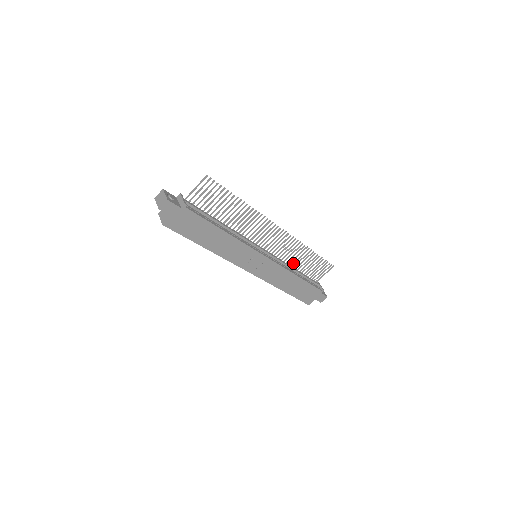
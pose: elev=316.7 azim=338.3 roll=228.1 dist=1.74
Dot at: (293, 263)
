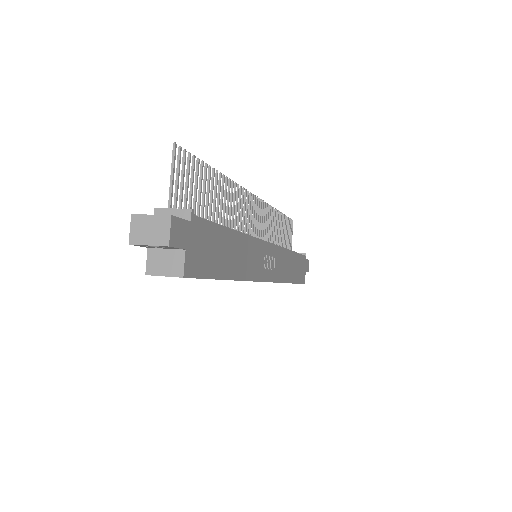
Dot at: (274, 242)
